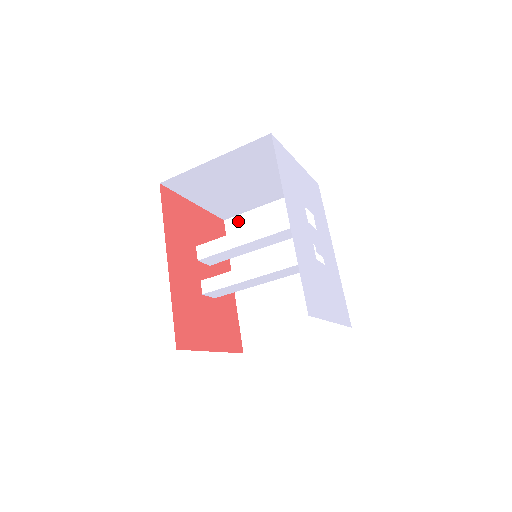
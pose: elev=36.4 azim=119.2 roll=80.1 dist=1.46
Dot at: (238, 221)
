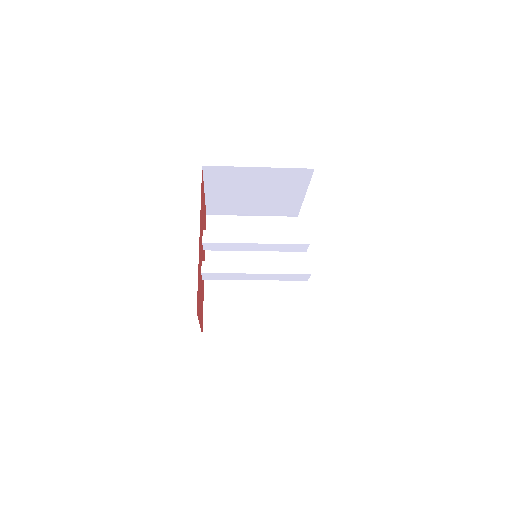
Dot at: (220, 220)
